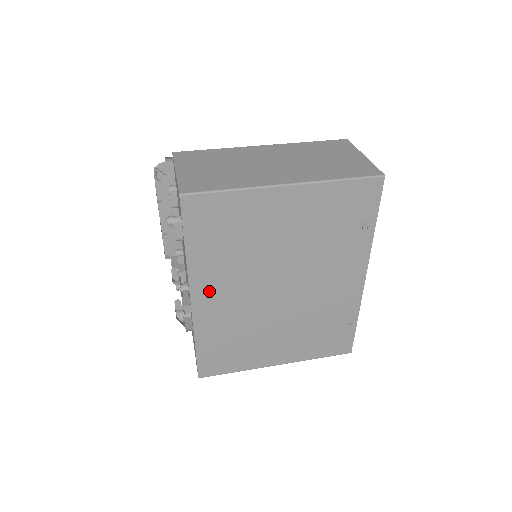
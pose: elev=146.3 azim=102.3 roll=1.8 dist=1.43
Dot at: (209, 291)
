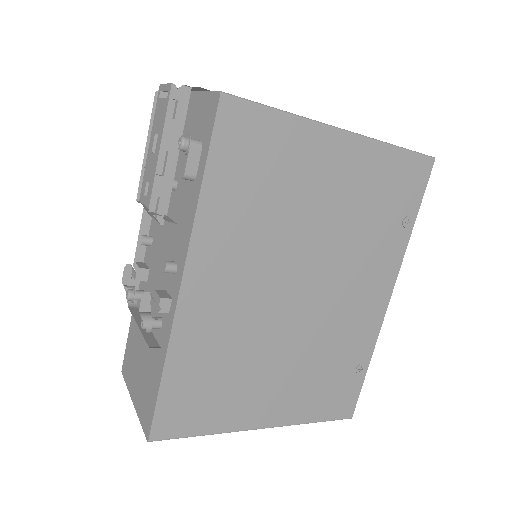
Dot at: (211, 271)
